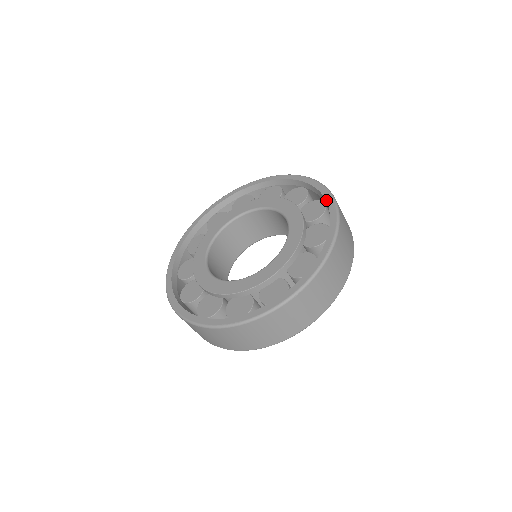
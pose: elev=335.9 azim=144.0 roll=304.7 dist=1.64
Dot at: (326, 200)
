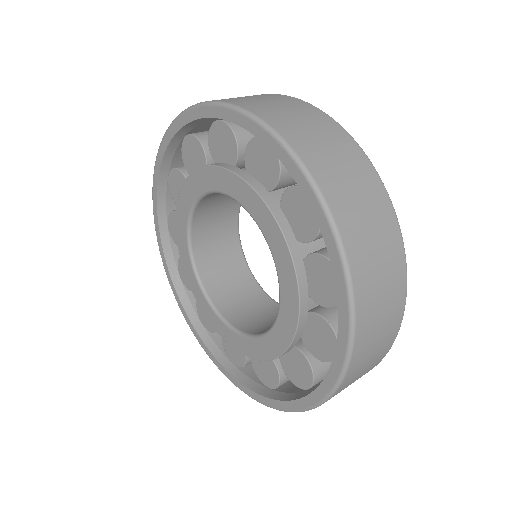
Dot at: (337, 302)
